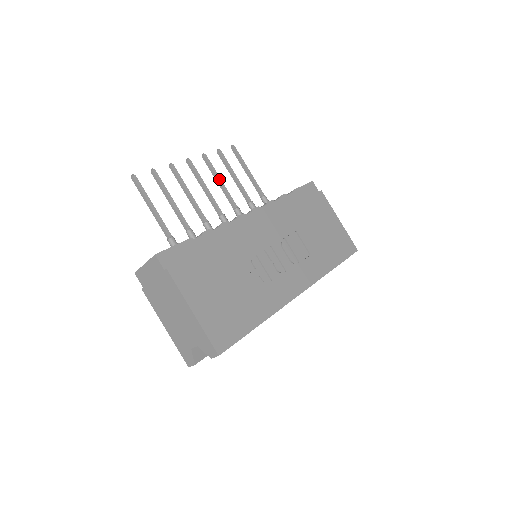
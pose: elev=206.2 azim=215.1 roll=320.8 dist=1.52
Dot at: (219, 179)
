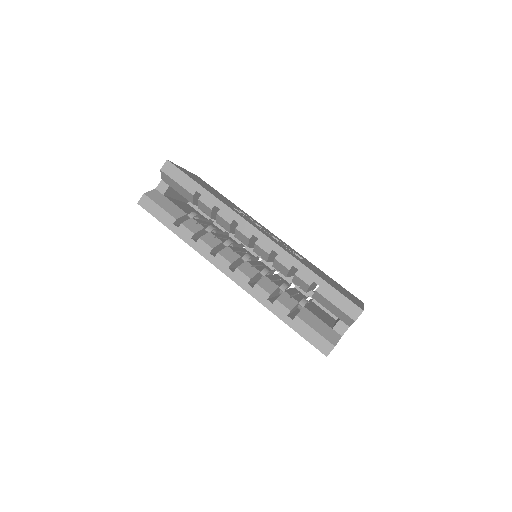
Dot at: occluded
